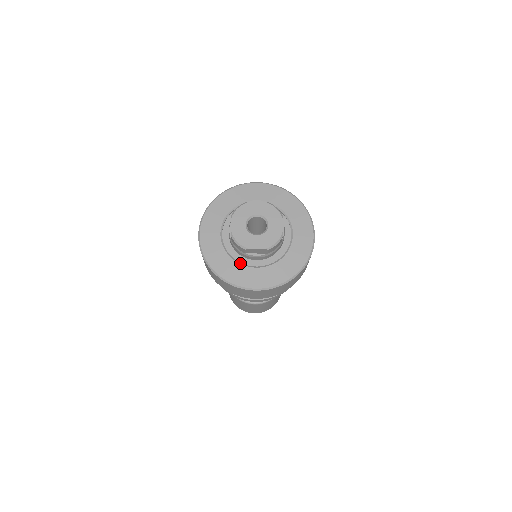
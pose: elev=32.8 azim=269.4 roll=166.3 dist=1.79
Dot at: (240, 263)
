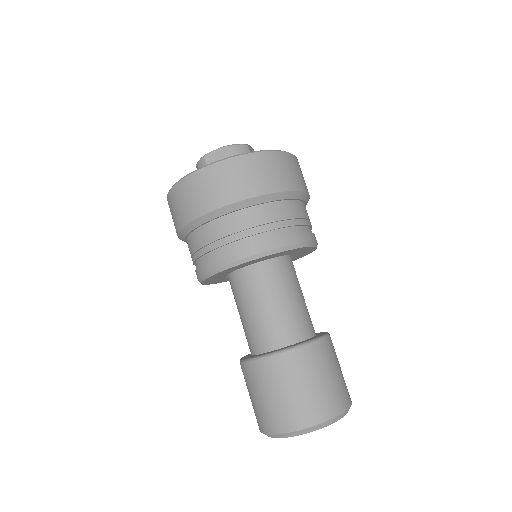
Dot at: occluded
